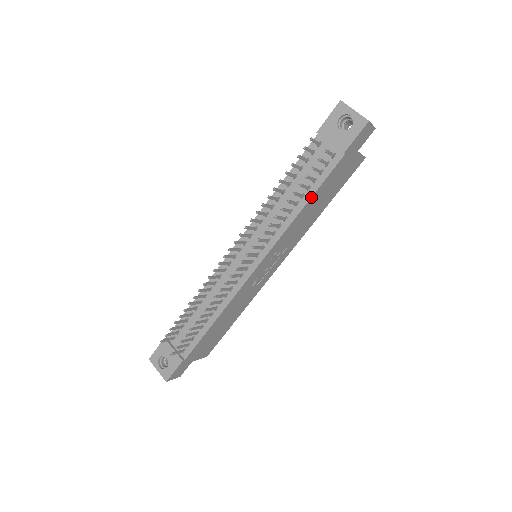
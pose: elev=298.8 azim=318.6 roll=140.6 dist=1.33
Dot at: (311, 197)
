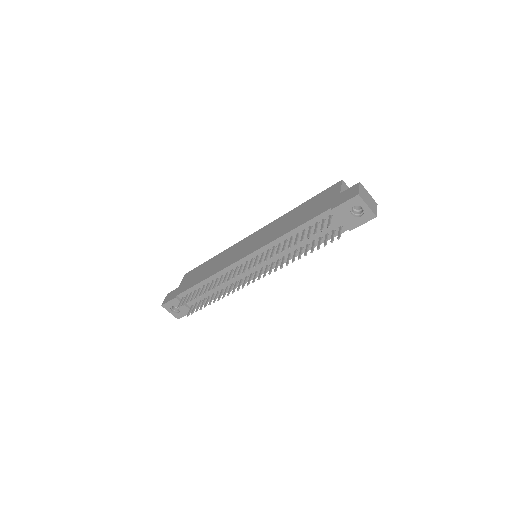
Dot at: occluded
